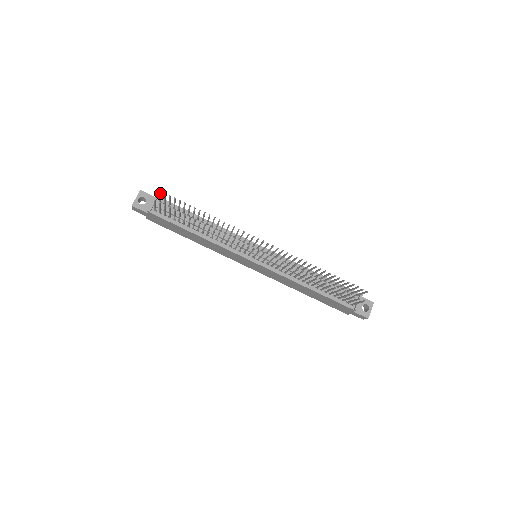
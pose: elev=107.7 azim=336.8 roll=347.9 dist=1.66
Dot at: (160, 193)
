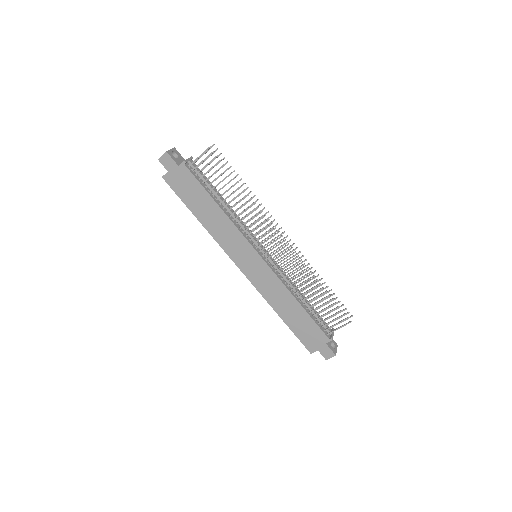
Dot at: occluded
